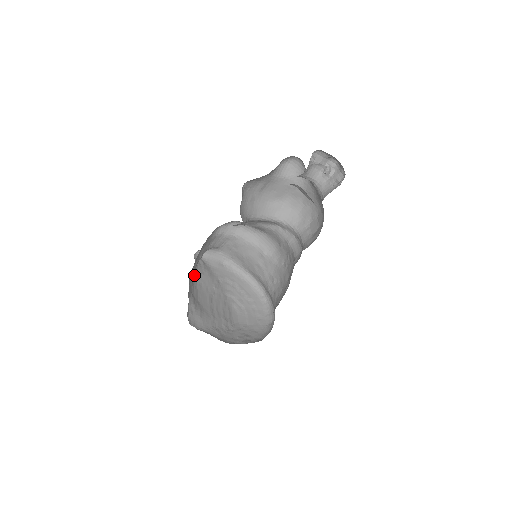
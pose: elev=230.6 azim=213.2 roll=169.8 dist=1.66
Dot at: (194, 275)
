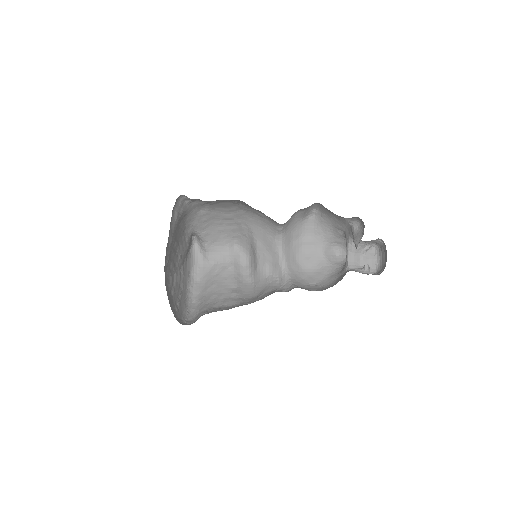
Dot at: (189, 227)
